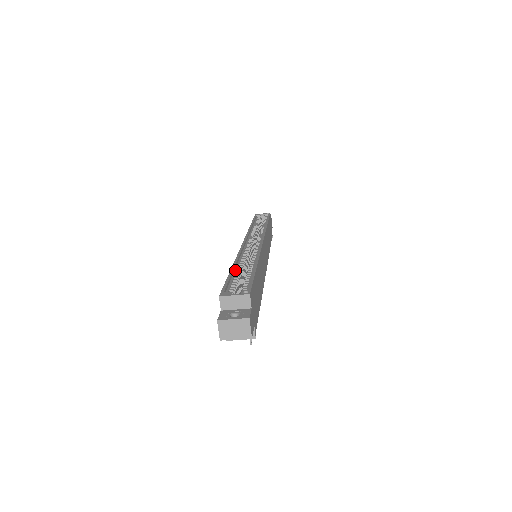
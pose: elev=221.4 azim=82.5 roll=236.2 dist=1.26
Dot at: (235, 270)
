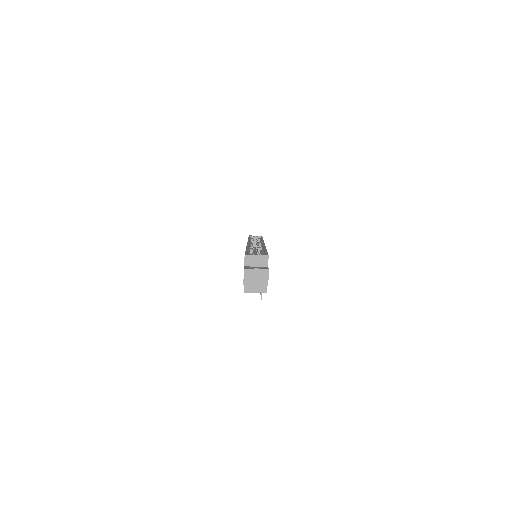
Dot at: (249, 250)
